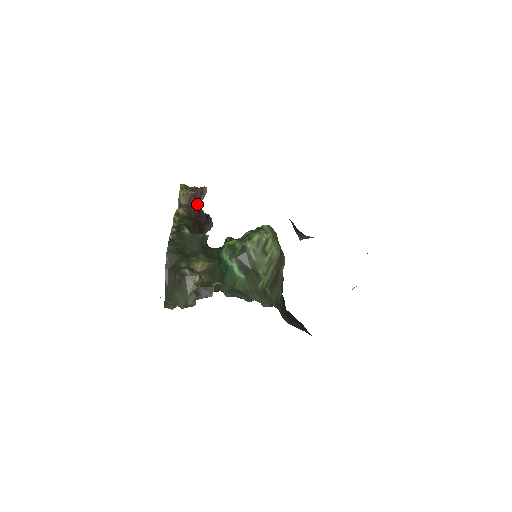
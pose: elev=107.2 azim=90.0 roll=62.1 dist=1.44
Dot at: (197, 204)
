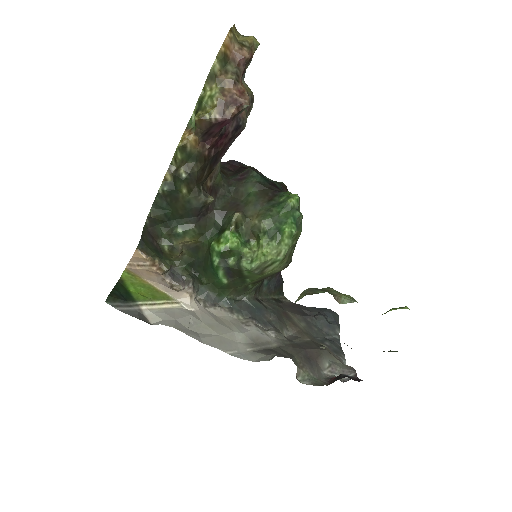
Dot at: (222, 127)
